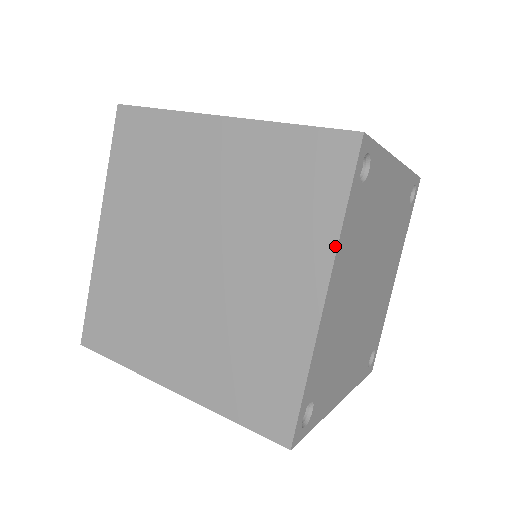
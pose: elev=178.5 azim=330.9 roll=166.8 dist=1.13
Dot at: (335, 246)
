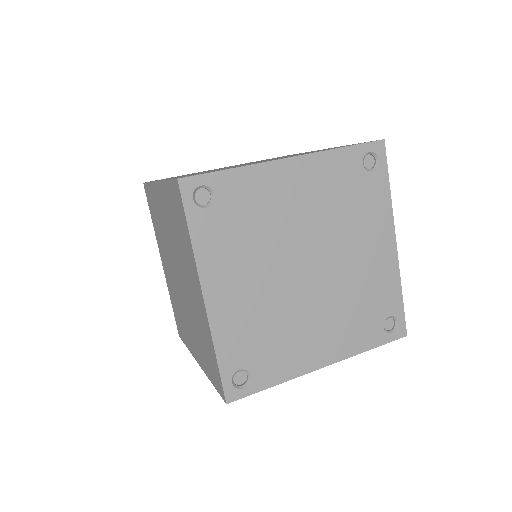
Dot at: (194, 260)
